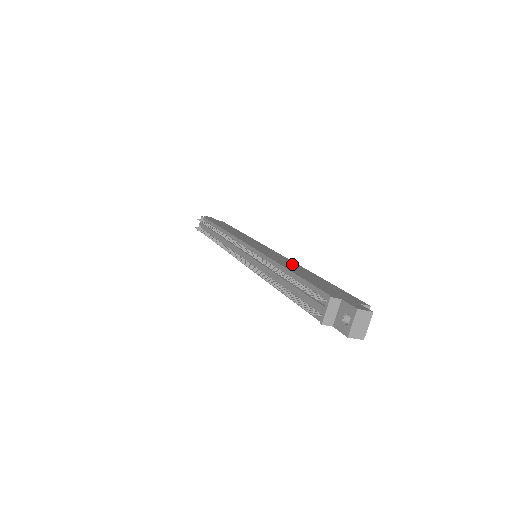
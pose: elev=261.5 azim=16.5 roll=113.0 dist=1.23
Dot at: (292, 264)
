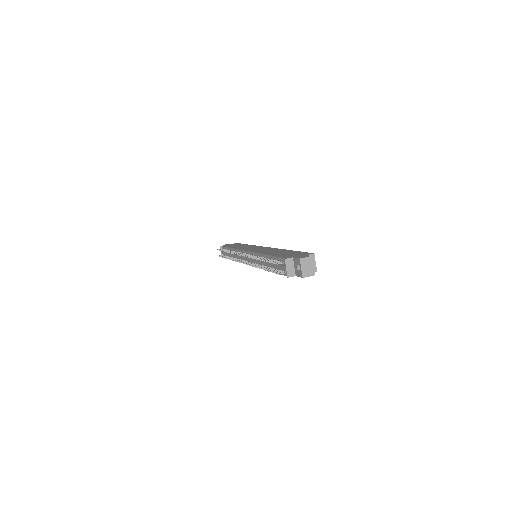
Dot at: (273, 250)
